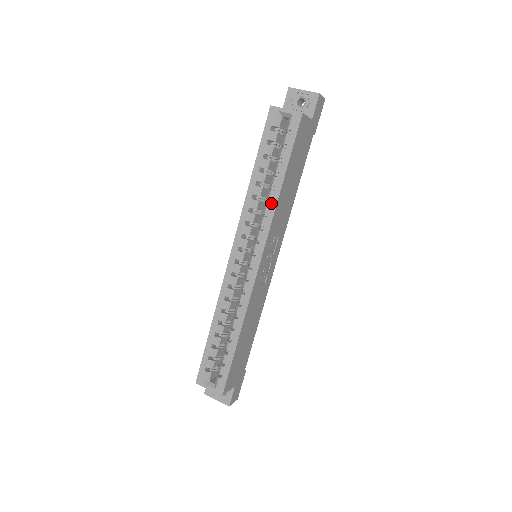
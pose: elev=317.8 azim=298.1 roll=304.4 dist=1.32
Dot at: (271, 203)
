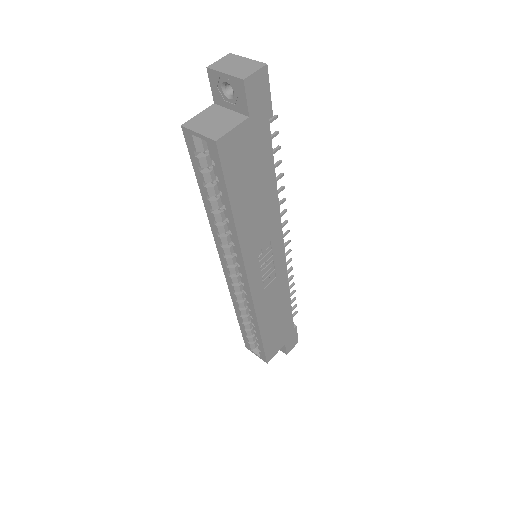
Dot at: (232, 234)
